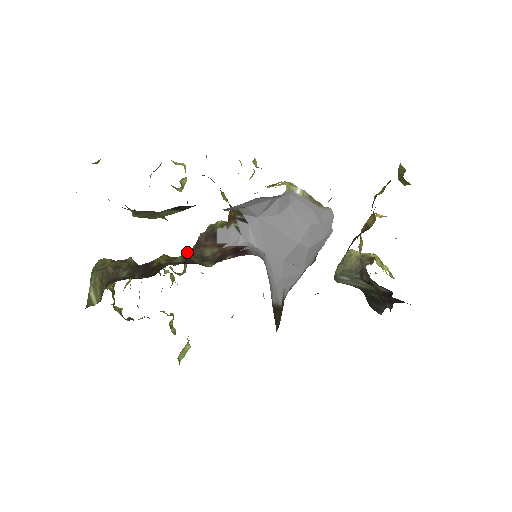
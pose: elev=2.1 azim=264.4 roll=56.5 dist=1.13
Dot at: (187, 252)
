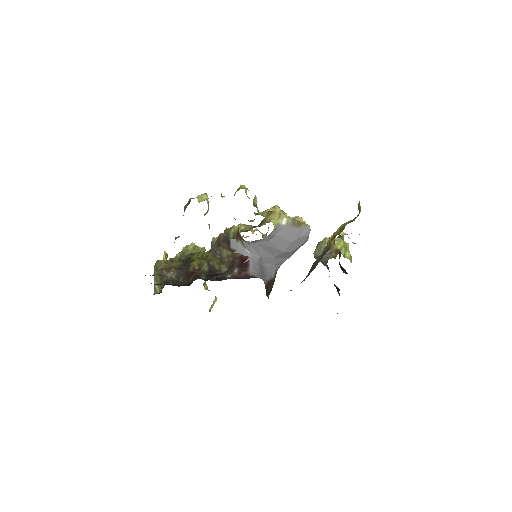
Dot at: (212, 241)
